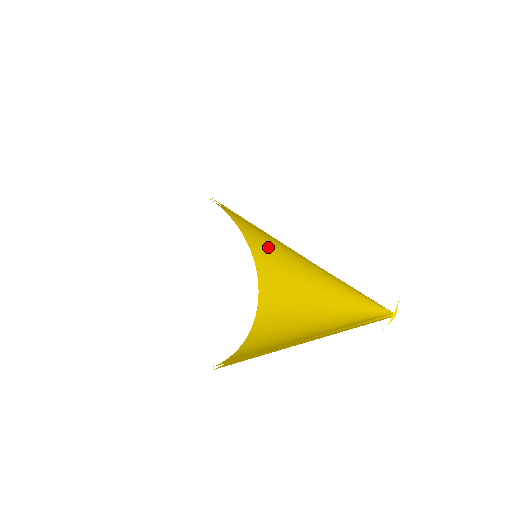
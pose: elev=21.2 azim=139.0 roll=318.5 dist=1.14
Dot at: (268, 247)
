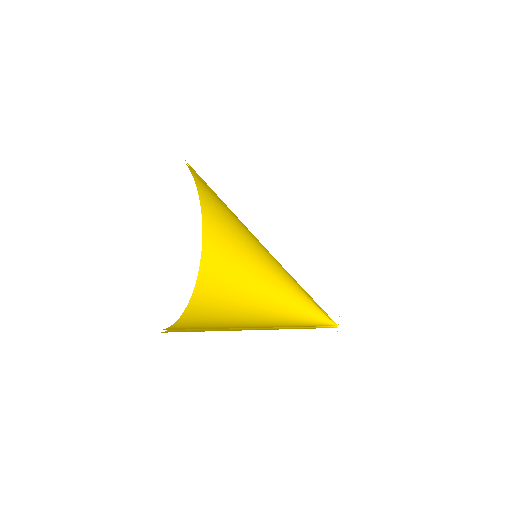
Dot at: (230, 236)
